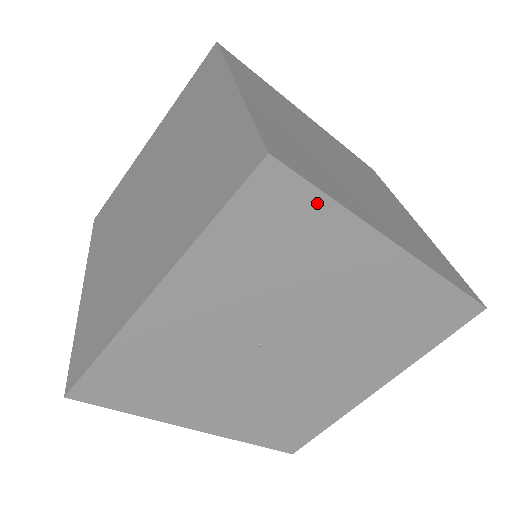
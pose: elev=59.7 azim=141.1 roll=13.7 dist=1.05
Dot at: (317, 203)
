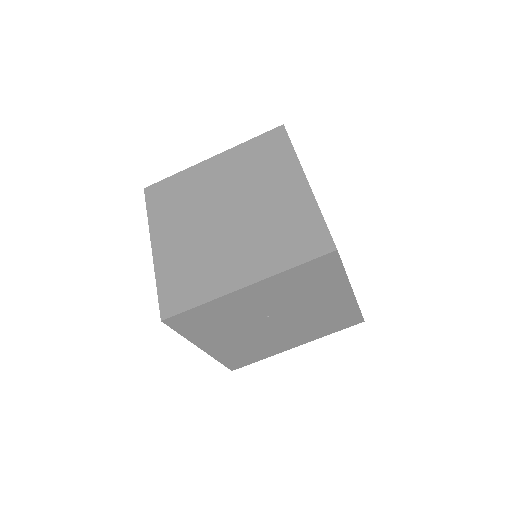
Dot at: (338, 269)
